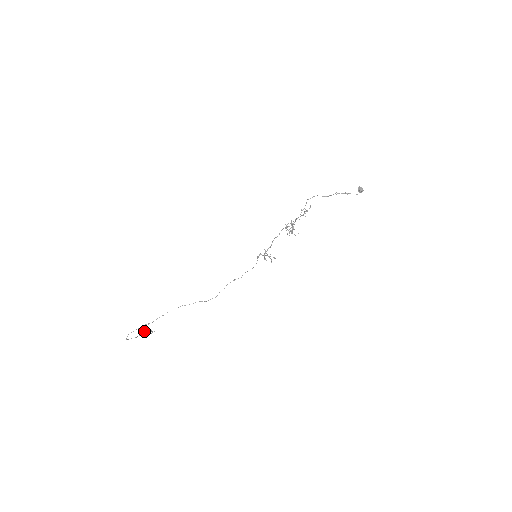
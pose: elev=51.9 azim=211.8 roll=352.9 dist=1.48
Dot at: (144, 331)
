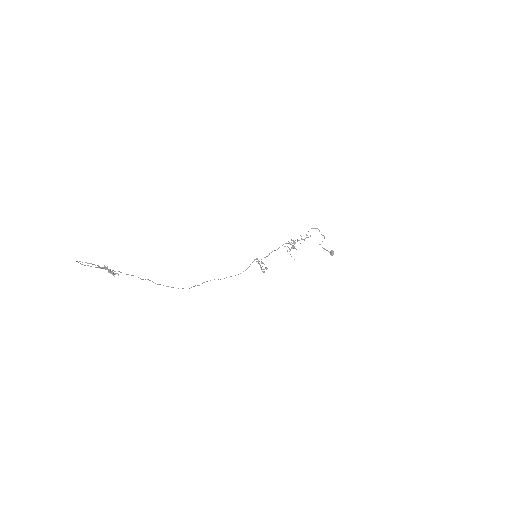
Dot at: (107, 266)
